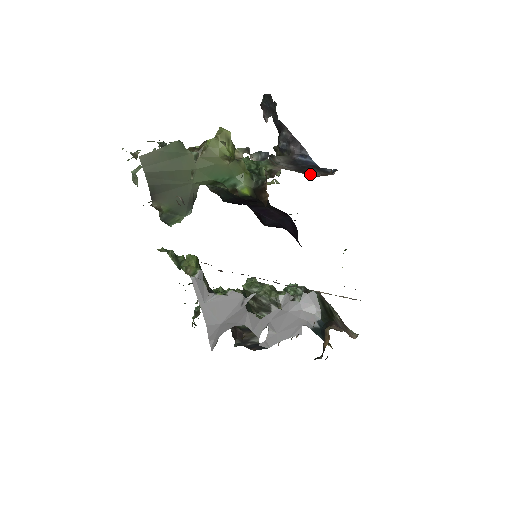
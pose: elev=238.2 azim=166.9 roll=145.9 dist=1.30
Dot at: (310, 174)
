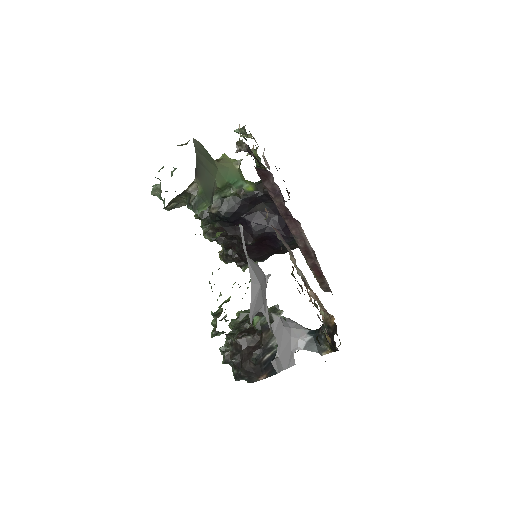
Dot at: occluded
